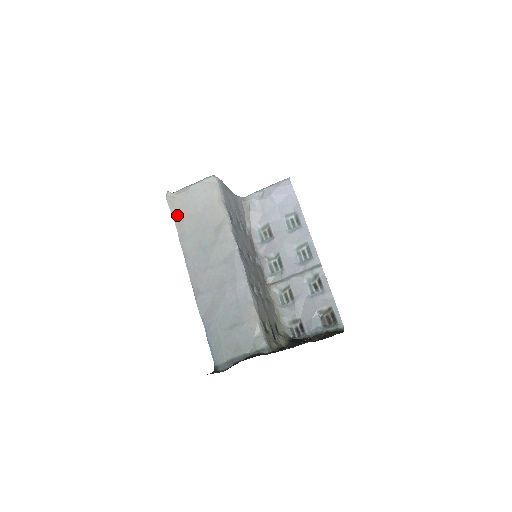
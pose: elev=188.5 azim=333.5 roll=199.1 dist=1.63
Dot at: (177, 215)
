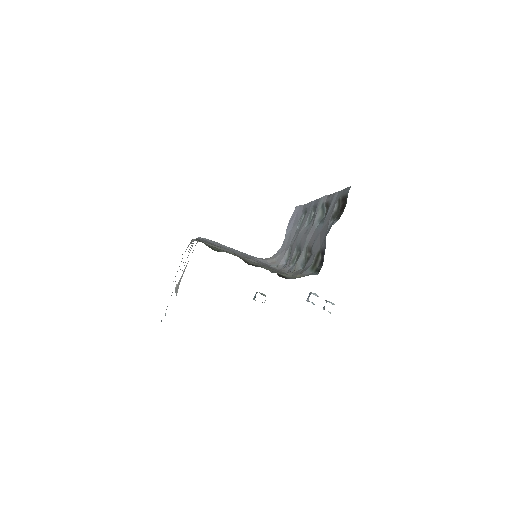
Dot at: occluded
